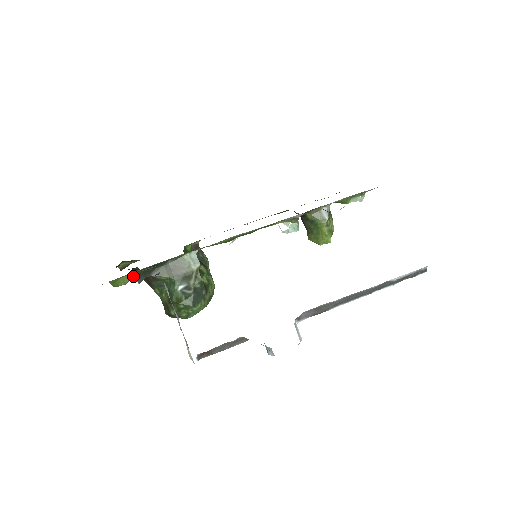
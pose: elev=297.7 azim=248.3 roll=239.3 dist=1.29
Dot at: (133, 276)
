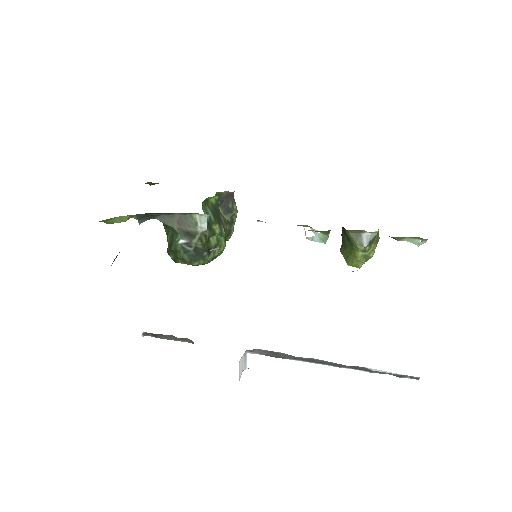
Dot at: (134, 216)
